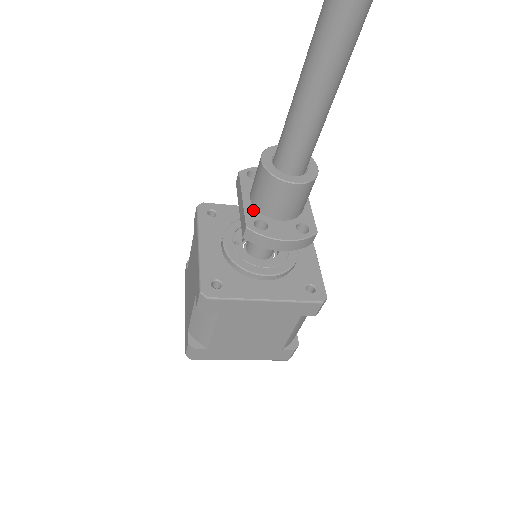
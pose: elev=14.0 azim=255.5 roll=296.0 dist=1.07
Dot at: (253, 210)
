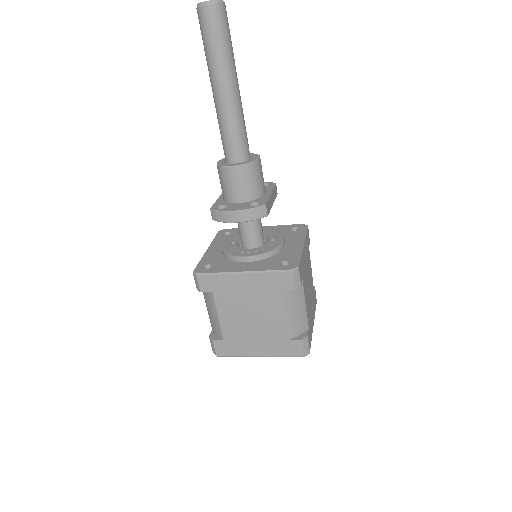
Dot at: (222, 201)
